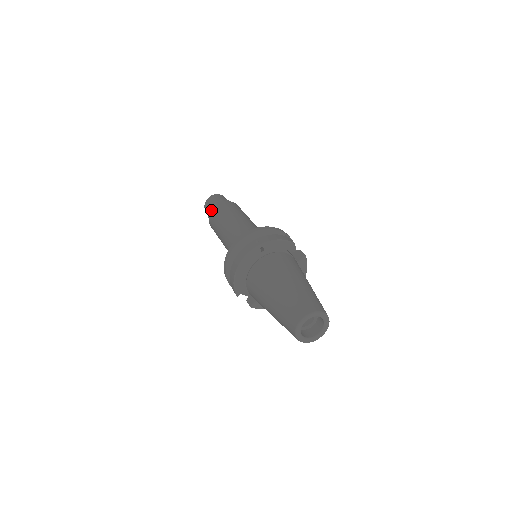
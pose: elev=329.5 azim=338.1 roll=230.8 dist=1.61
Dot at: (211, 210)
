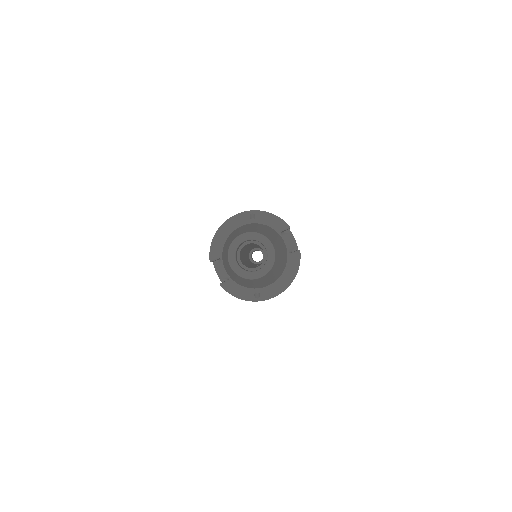
Dot at: occluded
